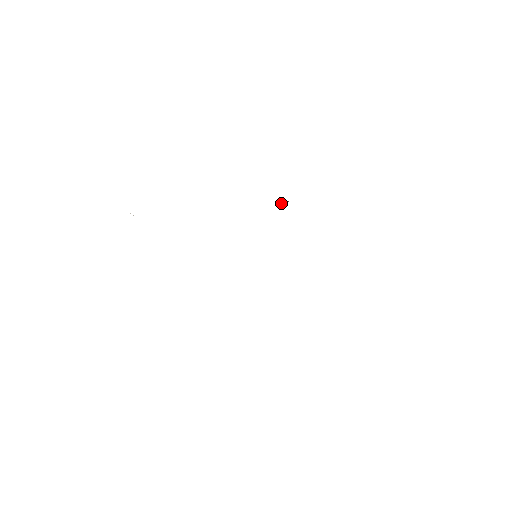
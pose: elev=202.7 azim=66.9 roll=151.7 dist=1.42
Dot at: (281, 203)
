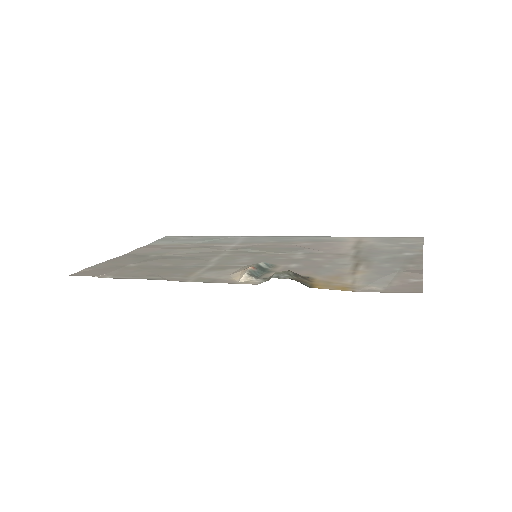
Dot at: occluded
